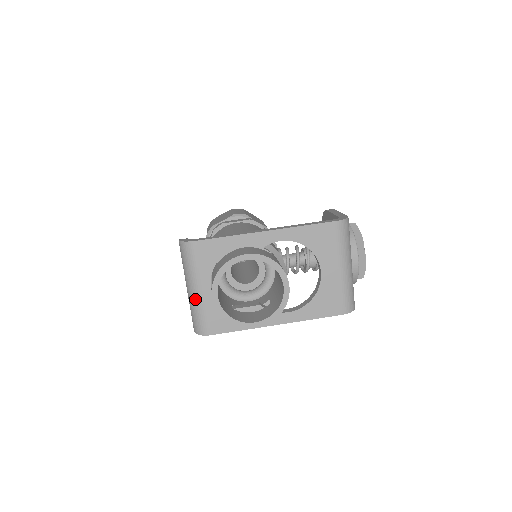
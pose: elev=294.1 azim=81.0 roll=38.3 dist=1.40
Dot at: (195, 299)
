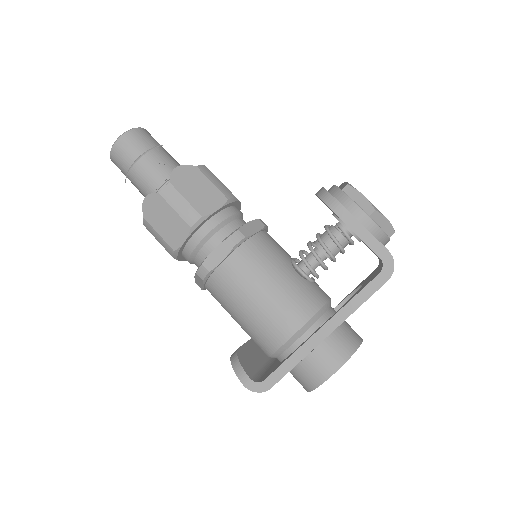
Dot at: occluded
